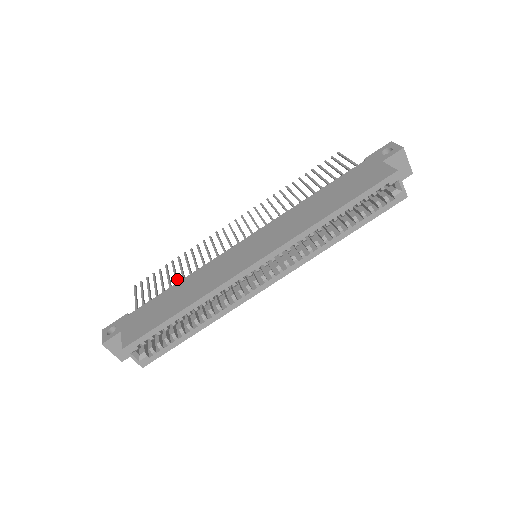
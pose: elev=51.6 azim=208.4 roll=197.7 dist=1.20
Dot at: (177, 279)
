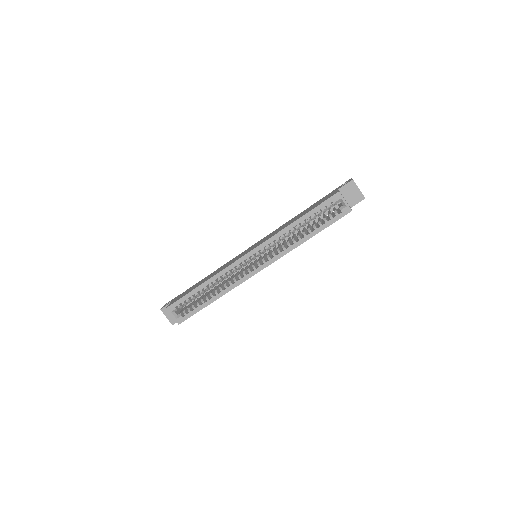
Dot at: occluded
